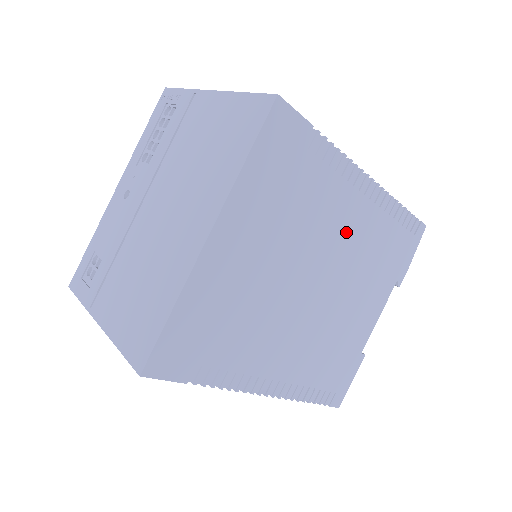
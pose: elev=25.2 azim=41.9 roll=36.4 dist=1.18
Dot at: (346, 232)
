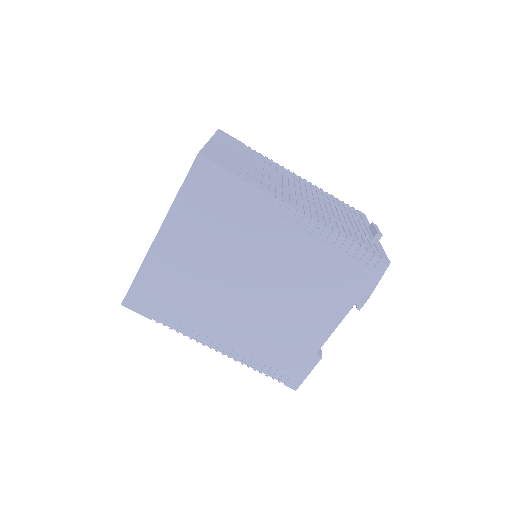
Dot at: (280, 252)
